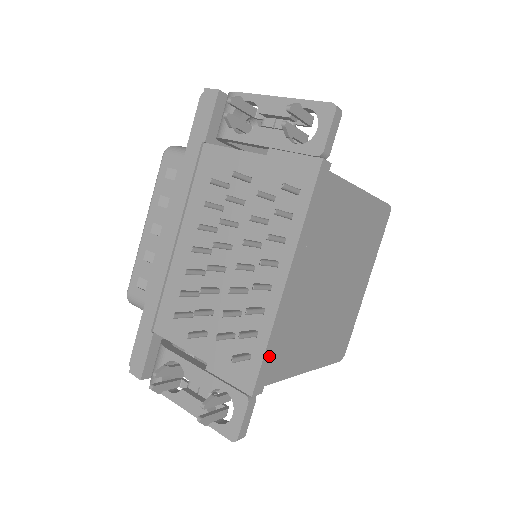
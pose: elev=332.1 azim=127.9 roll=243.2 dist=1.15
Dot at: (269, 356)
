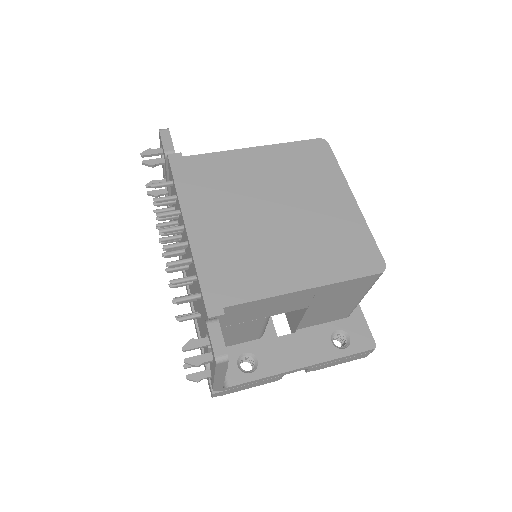
Dot at: (209, 283)
